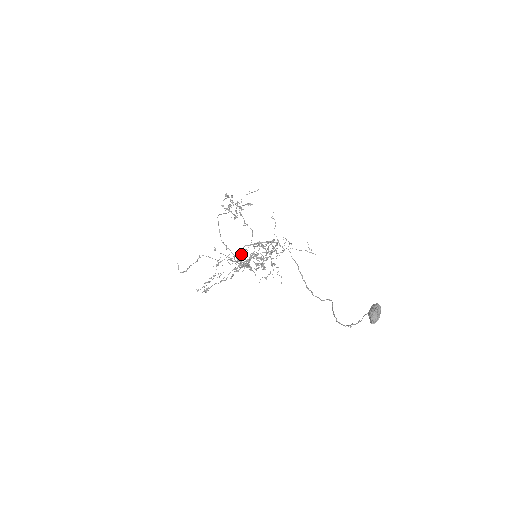
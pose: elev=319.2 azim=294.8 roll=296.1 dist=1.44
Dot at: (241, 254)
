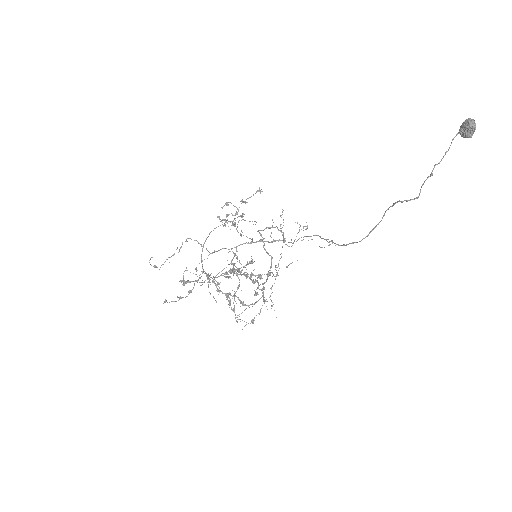
Dot at: (229, 276)
